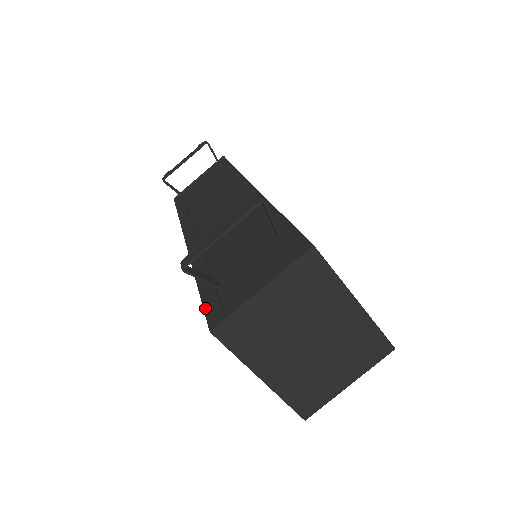
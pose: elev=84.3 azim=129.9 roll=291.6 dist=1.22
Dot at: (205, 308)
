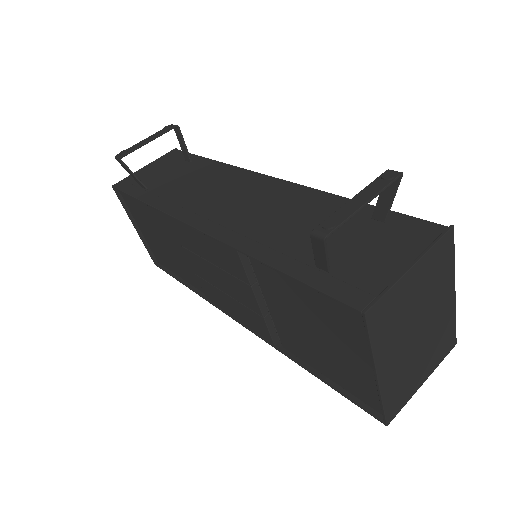
Dot at: (326, 291)
